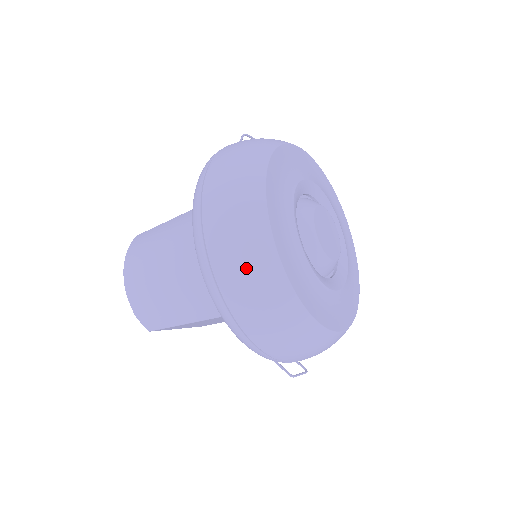
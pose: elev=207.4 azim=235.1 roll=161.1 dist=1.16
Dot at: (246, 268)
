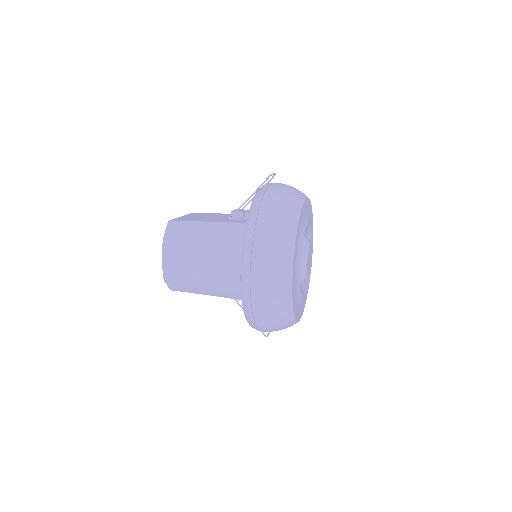
Dot at: (273, 300)
